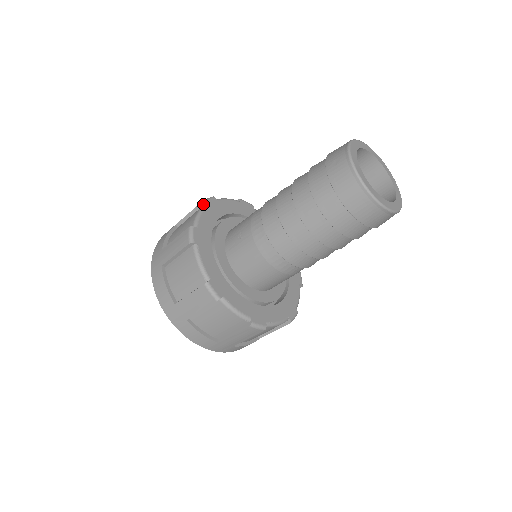
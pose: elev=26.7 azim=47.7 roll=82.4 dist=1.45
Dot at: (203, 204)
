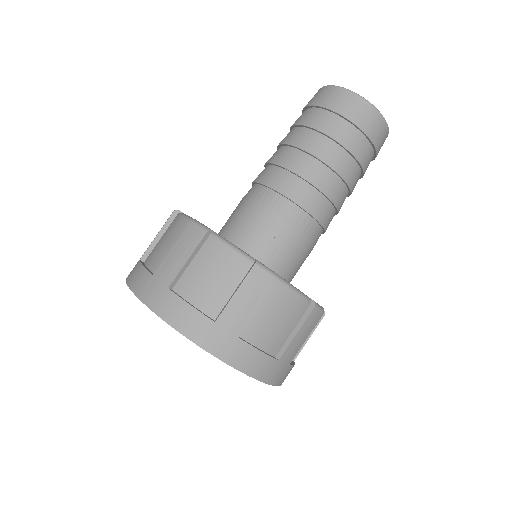
Dot at: (209, 233)
